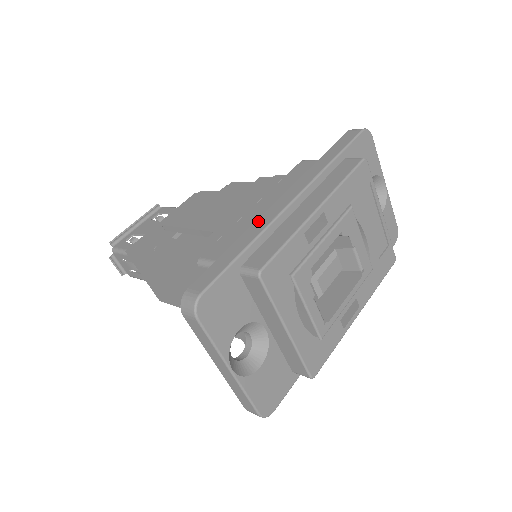
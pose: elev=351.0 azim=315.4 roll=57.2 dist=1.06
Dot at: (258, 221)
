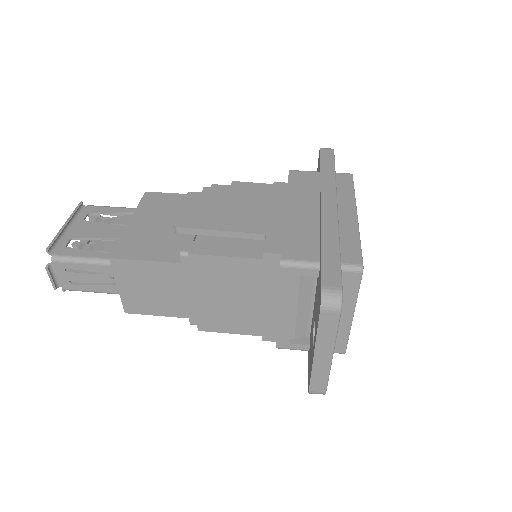
Dot at: (324, 224)
